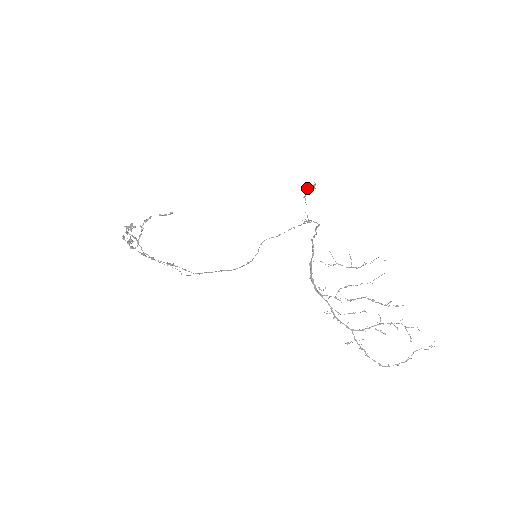
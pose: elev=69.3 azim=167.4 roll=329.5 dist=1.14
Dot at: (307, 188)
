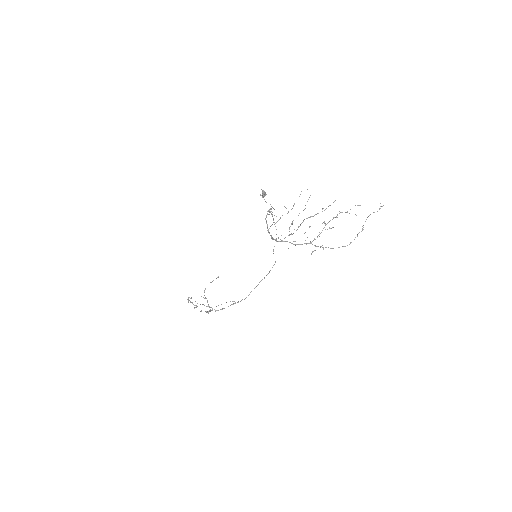
Dot at: (262, 196)
